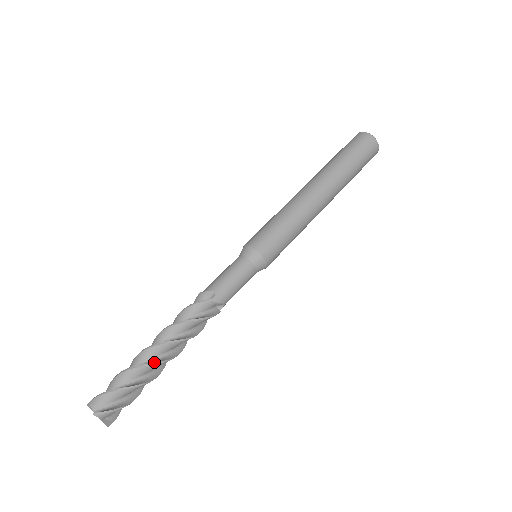
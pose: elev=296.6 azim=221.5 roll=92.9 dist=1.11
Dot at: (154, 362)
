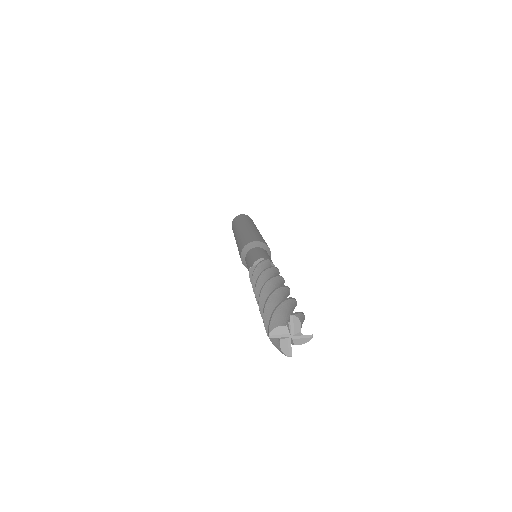
Dot at: (283, 286)
